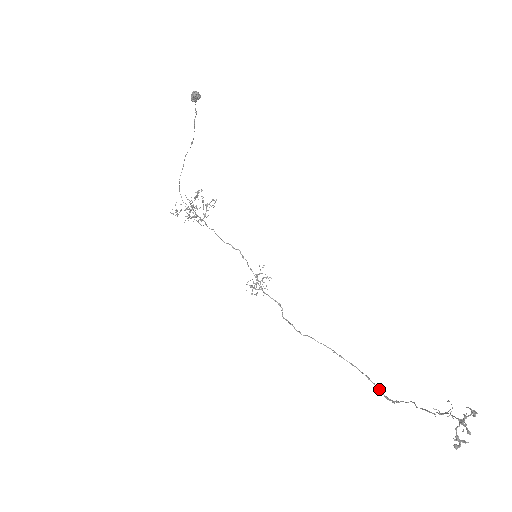
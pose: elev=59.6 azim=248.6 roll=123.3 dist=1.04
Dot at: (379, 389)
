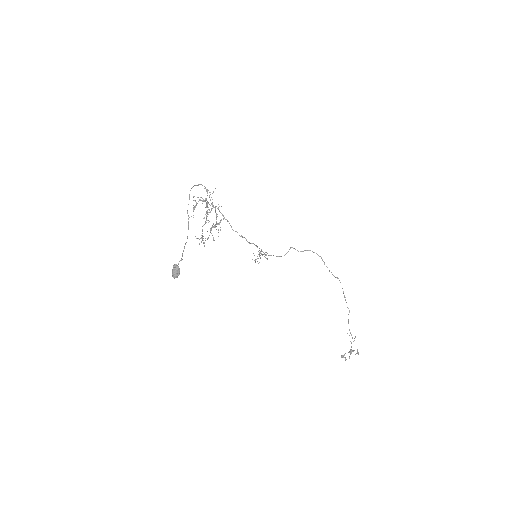
Dot at: occluded
